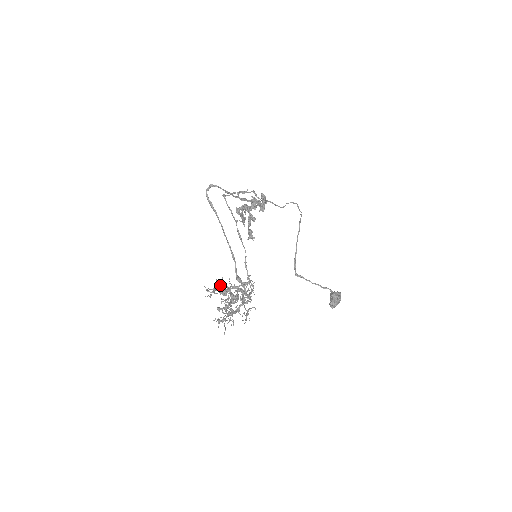
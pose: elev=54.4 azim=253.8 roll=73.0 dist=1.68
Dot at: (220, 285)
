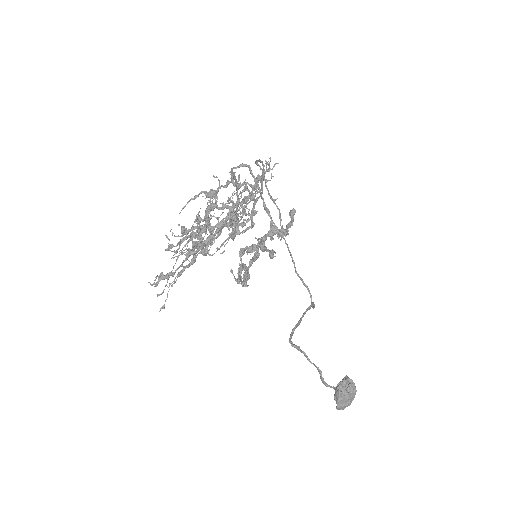
Dot at: (201, 218)
